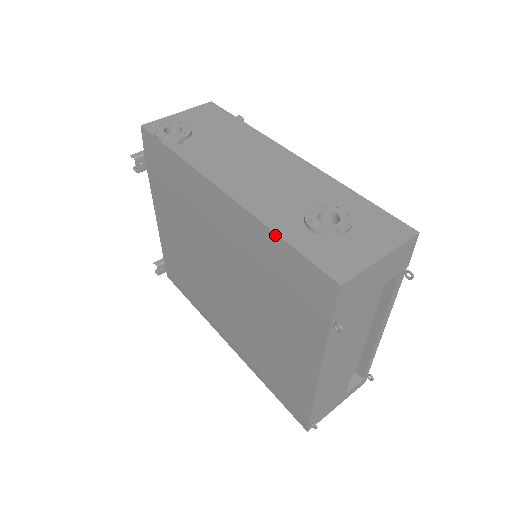
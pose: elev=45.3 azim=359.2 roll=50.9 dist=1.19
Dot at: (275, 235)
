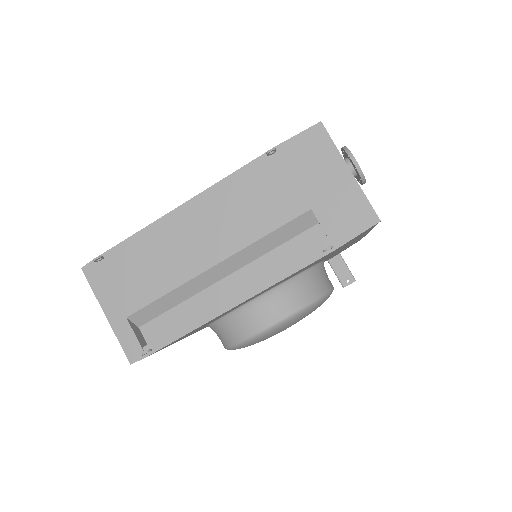
Dot at: occluded
